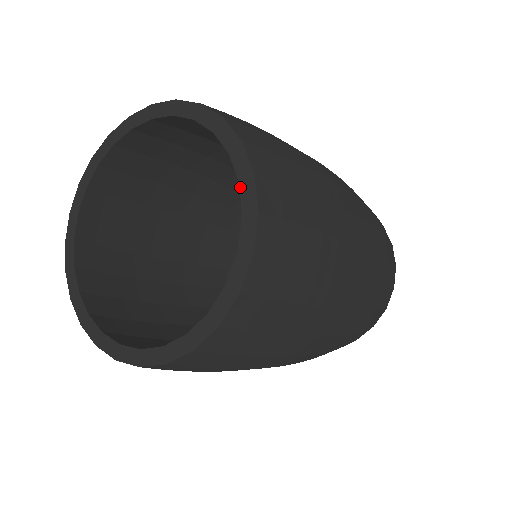
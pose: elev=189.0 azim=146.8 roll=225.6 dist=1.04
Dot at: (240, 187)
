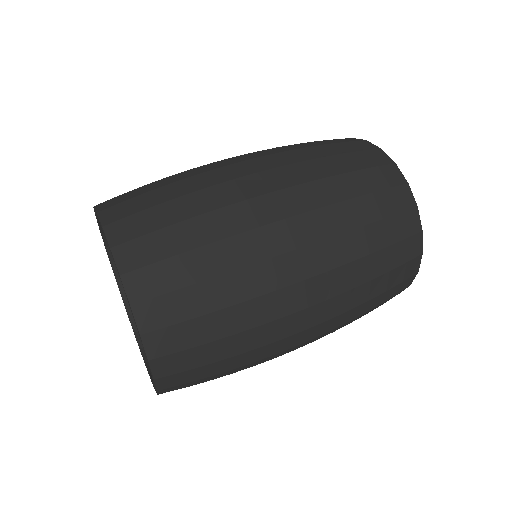
Dot at: (122, 284)
